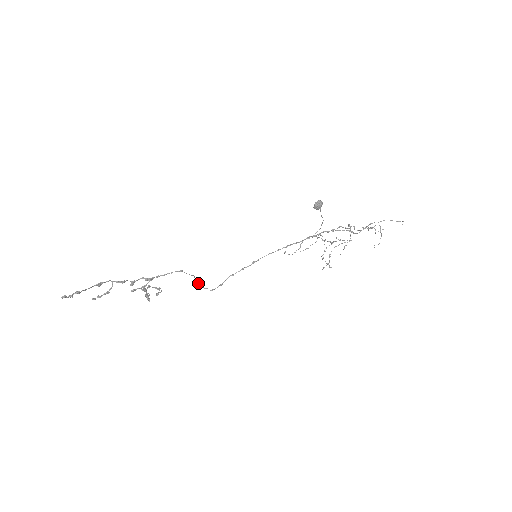
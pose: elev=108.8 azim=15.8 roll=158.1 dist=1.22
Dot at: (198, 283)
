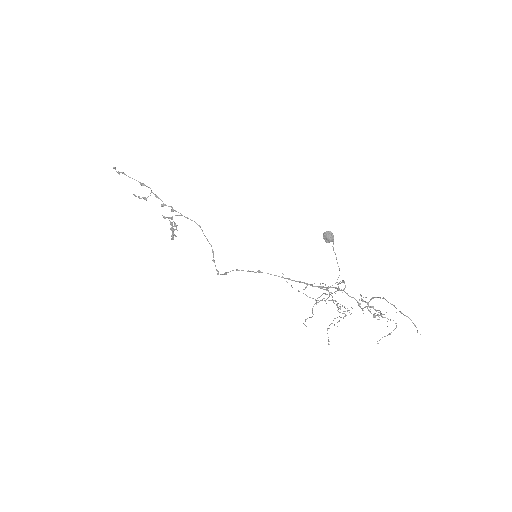
Dot at: (213, 259)
